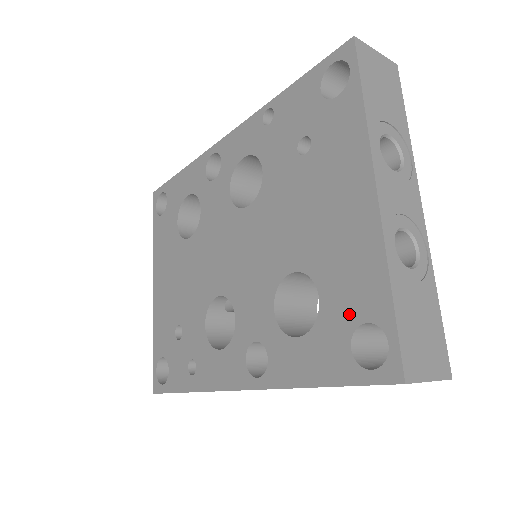
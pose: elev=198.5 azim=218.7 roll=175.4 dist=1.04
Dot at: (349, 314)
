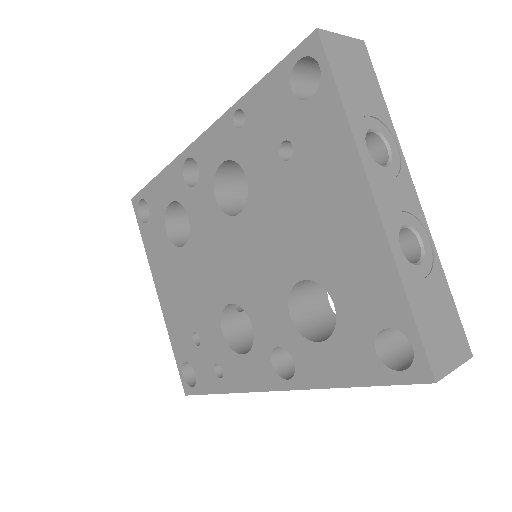
Dot at: (368, 320)
